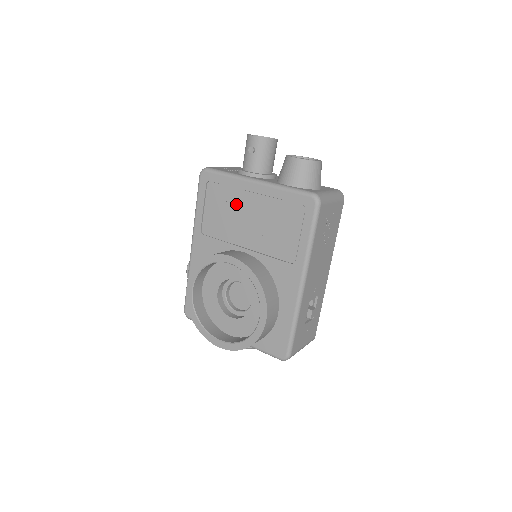
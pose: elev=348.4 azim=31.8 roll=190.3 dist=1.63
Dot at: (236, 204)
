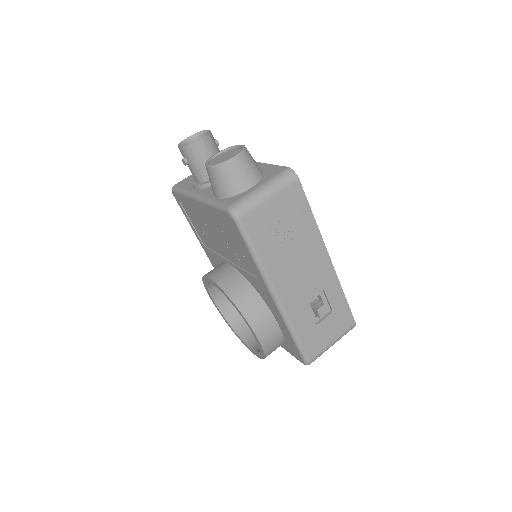
Dot at: (201, 220)
